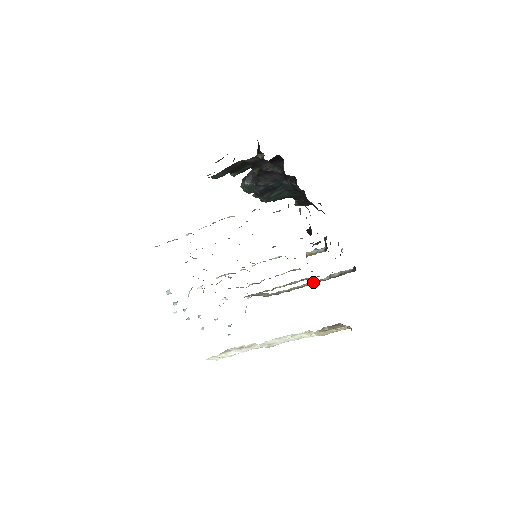
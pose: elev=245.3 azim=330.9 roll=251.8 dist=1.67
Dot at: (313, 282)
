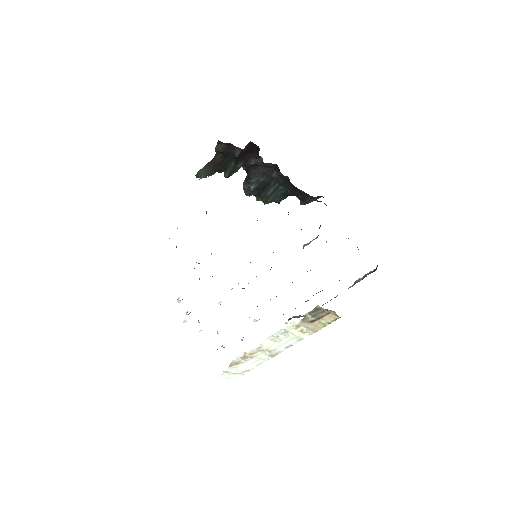
Dot at: occluded
